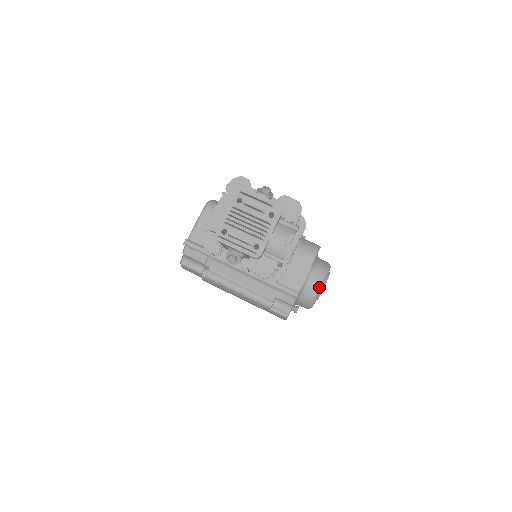
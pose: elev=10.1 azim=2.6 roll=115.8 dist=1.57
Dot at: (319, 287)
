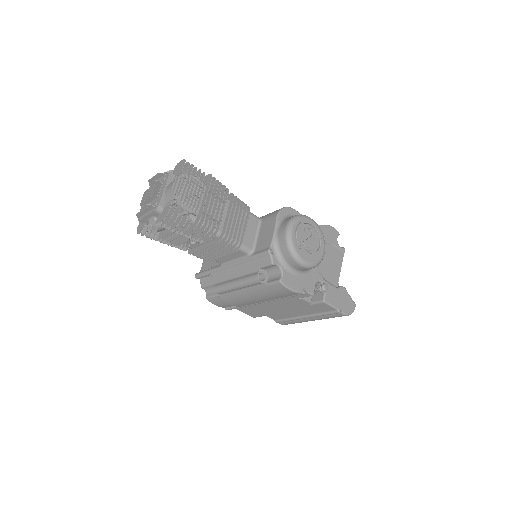
Dot at: (286, 233)
